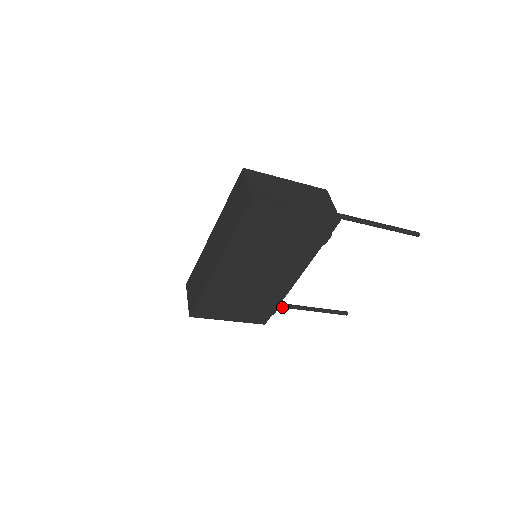
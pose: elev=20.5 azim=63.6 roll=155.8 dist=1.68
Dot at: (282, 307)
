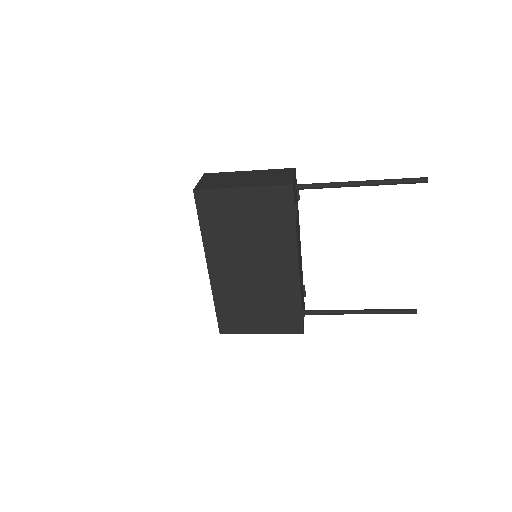
Dot at: (324, 314)
